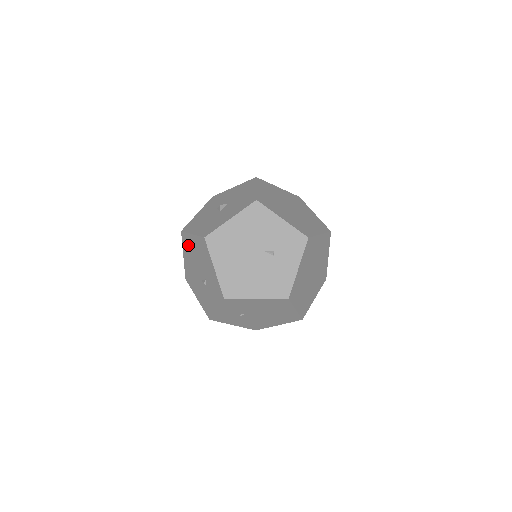
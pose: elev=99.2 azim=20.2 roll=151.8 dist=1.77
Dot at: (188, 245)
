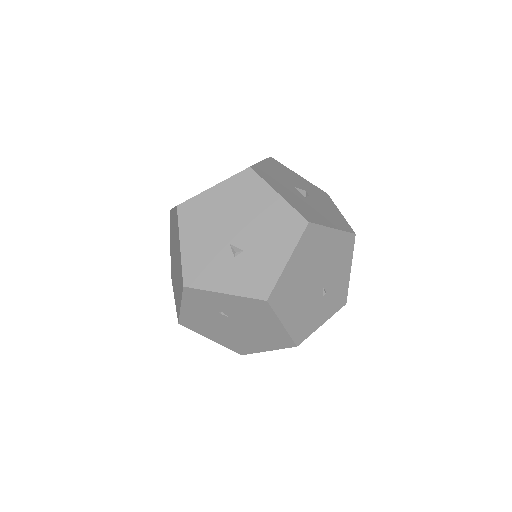
Dot at: (249, 191)
